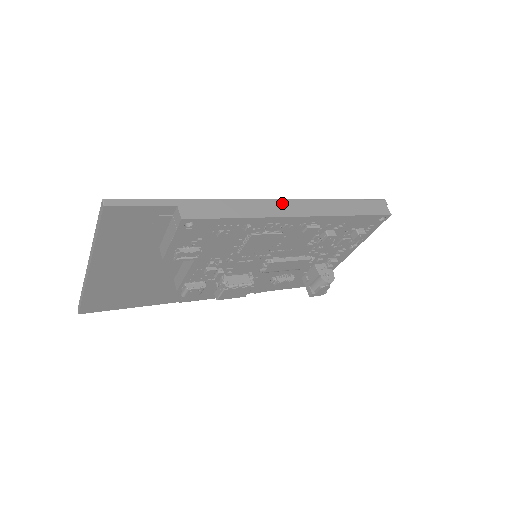
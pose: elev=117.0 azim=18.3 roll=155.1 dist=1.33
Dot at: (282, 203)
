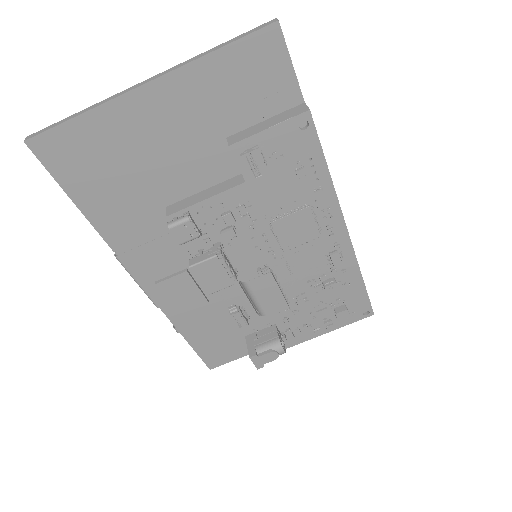
Dot at: occluded
